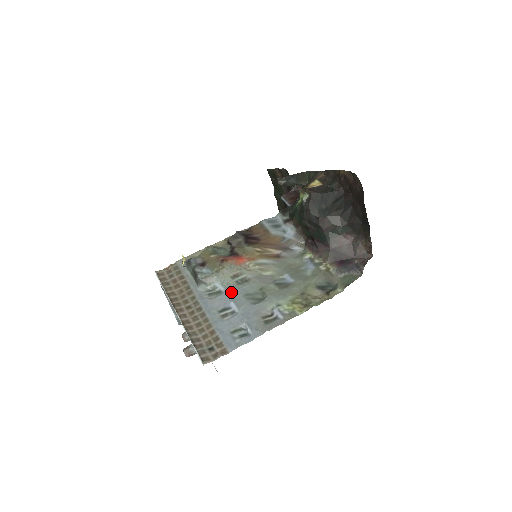
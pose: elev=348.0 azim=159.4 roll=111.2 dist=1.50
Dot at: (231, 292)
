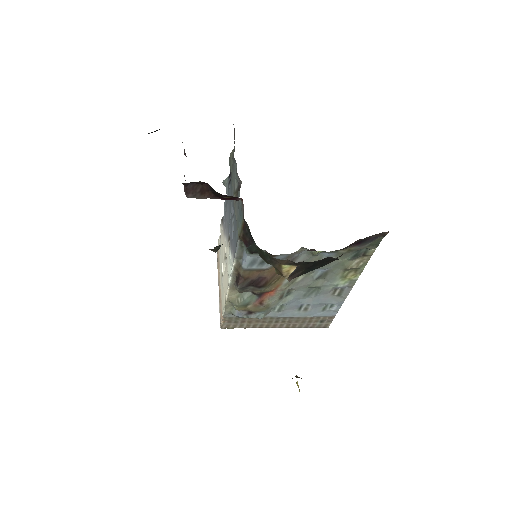
Dot at: (292, 302)
